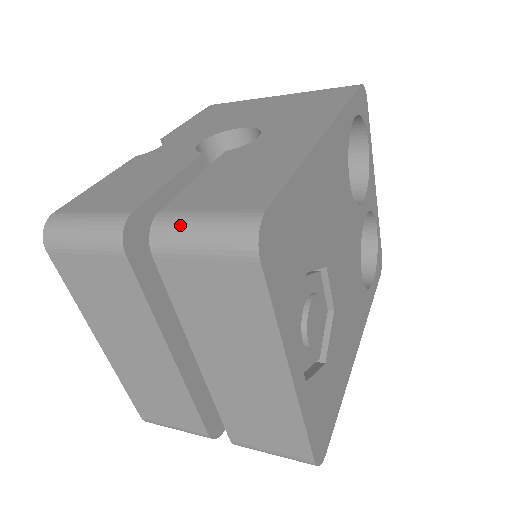
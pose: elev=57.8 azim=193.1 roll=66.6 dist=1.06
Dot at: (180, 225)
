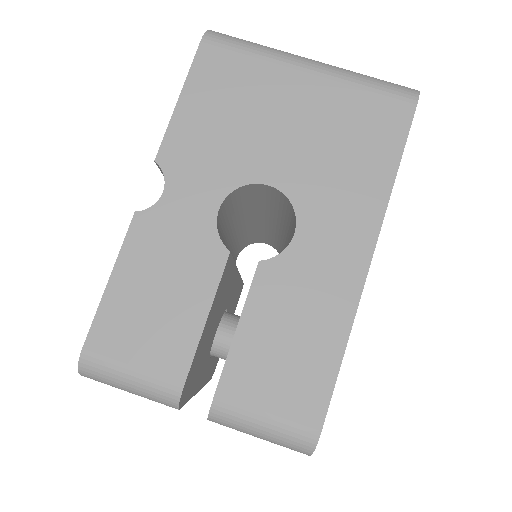
Dot at: (240, 422)
